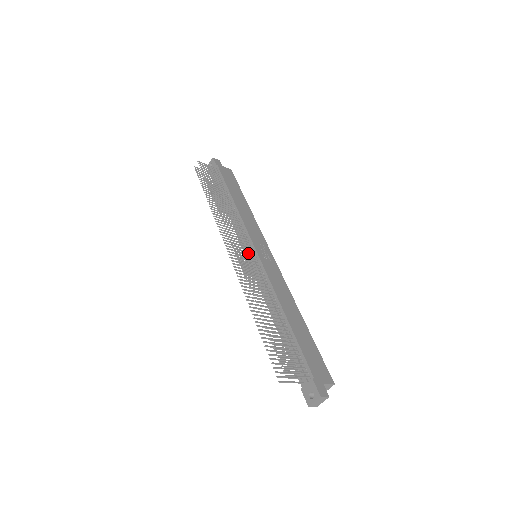
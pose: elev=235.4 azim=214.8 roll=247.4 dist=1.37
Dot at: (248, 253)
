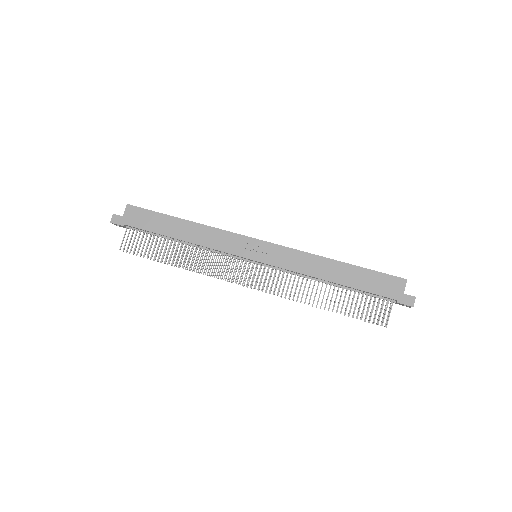
Dot at: (255, 270)
